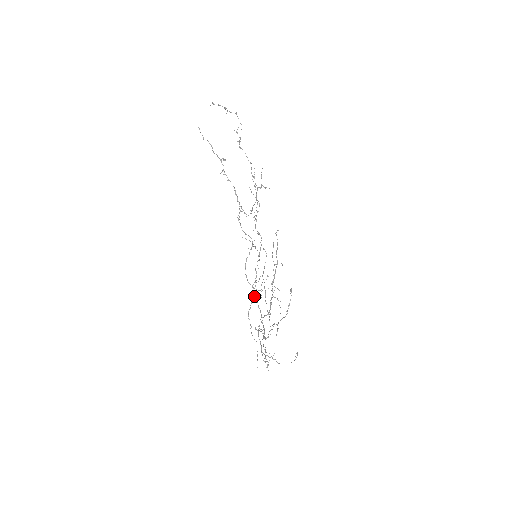
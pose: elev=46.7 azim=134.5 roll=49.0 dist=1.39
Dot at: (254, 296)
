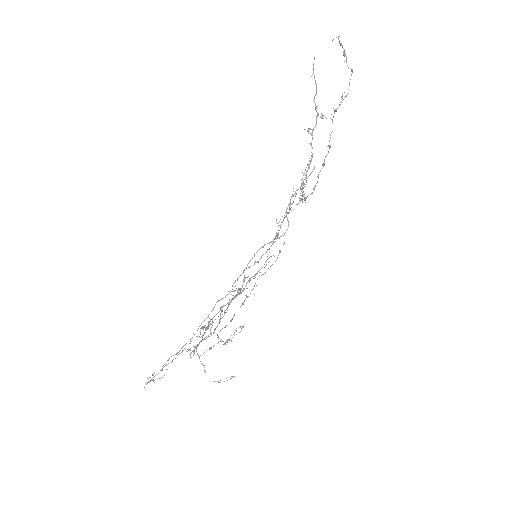
Dot at: occluded
